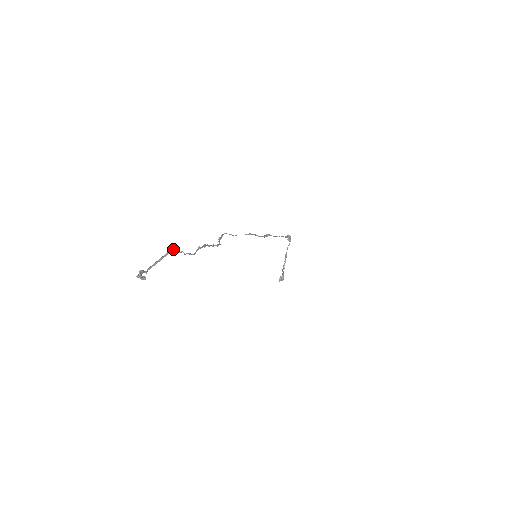
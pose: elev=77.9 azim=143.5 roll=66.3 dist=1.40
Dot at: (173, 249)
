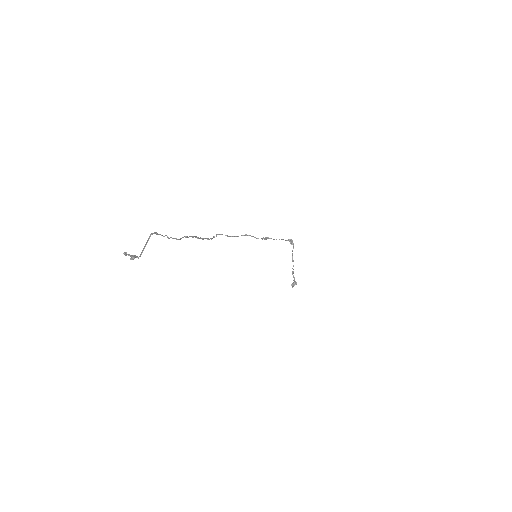
Dot at: (156, 232)
